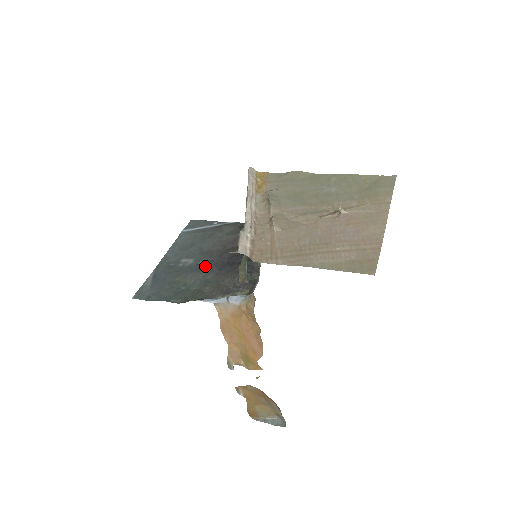
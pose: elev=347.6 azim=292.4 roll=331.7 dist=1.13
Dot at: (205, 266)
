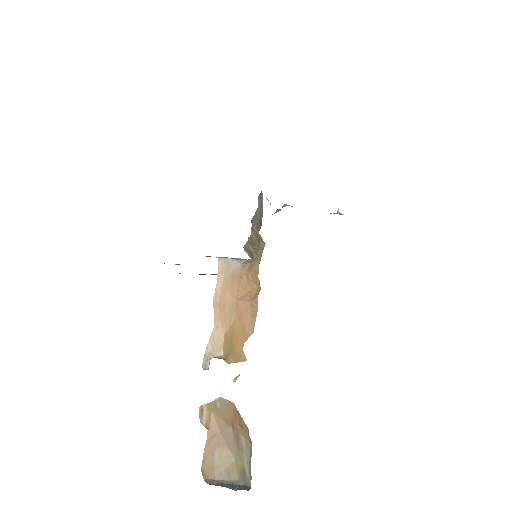
Dot at: occluded
